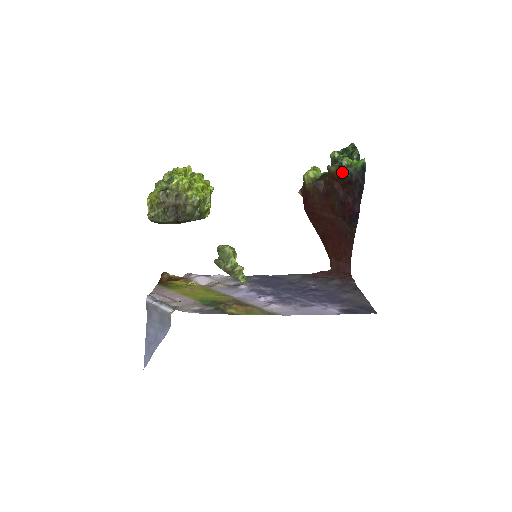
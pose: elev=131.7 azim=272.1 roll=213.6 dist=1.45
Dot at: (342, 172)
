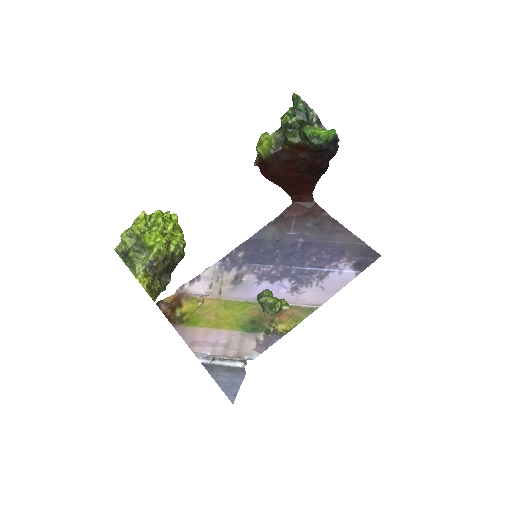
Dot at: (307, 143)
